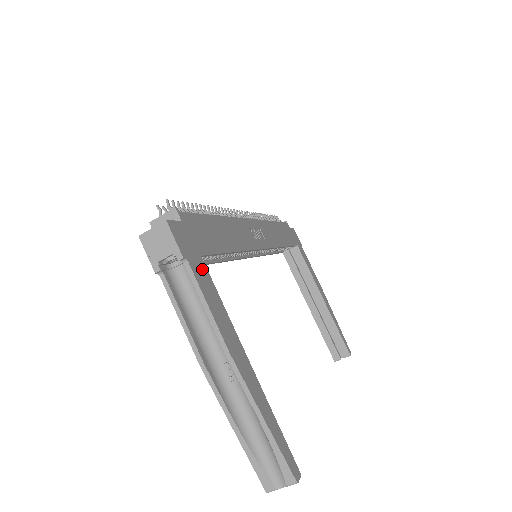
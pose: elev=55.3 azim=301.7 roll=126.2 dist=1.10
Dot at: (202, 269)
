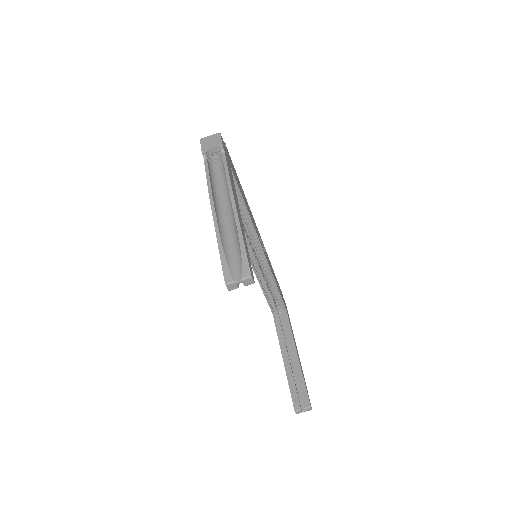
Dot at: (230, 167)
